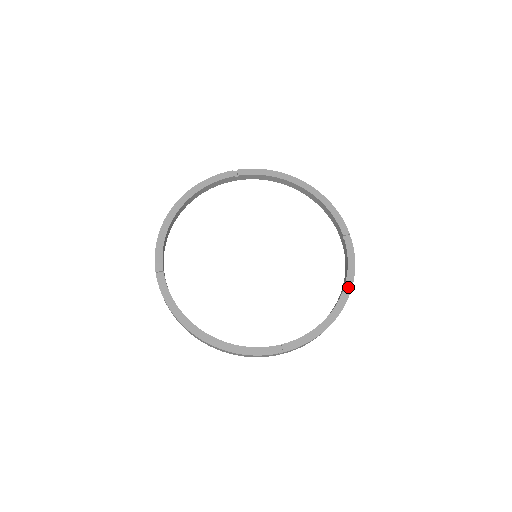
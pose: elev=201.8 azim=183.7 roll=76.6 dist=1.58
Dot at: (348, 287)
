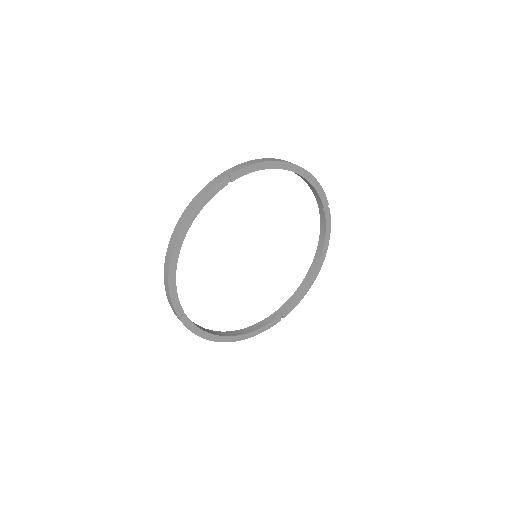
Dot at: (325, 251)
